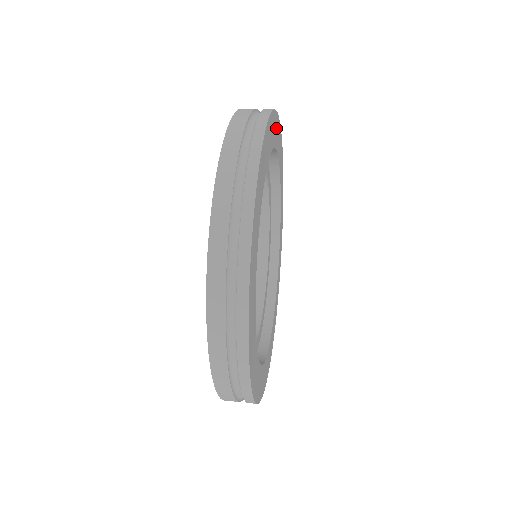
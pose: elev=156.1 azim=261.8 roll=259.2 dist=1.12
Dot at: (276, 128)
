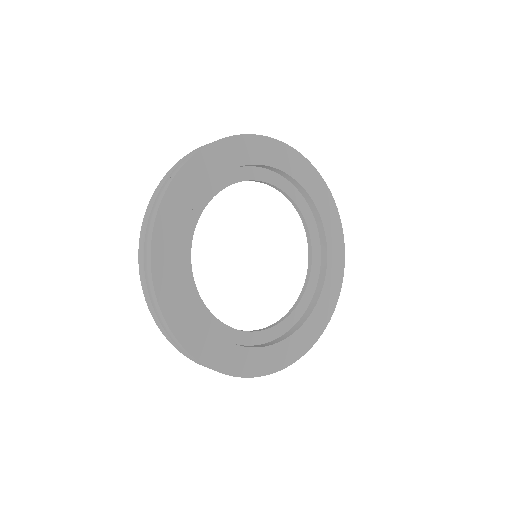
Dot at: (314, 182)
